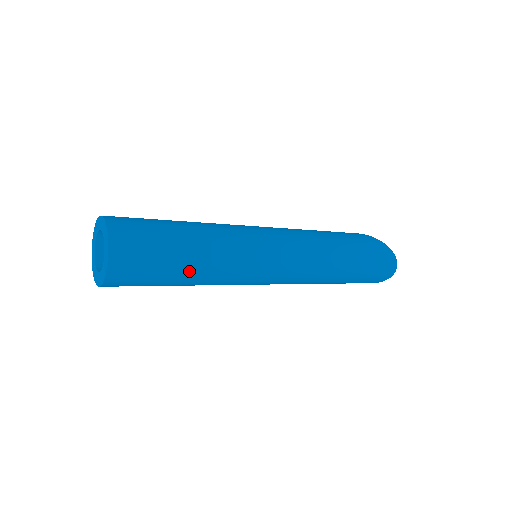
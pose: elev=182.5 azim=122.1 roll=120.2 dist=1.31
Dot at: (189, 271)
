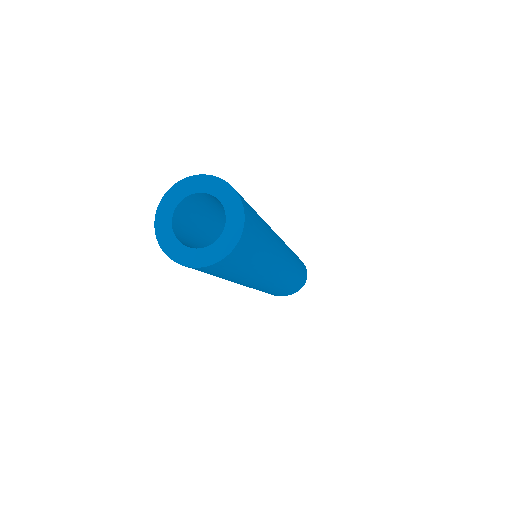
Dot at: (264, 224)
